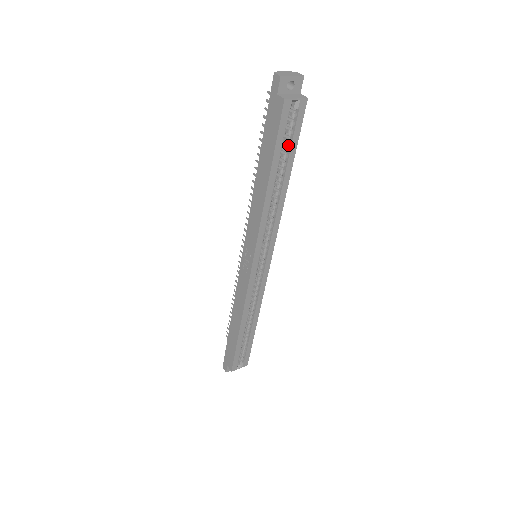
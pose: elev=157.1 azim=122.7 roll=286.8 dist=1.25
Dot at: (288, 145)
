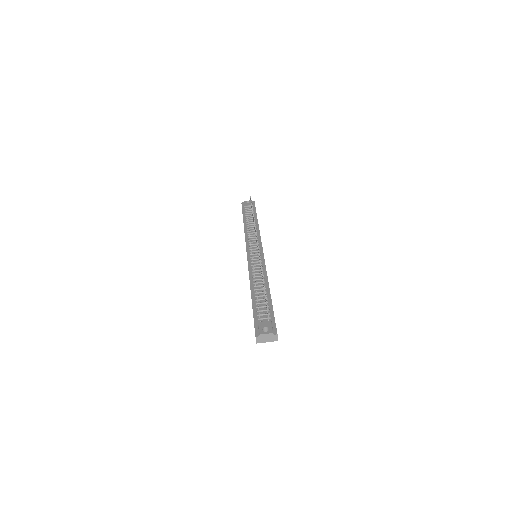
Dot at: occluded
